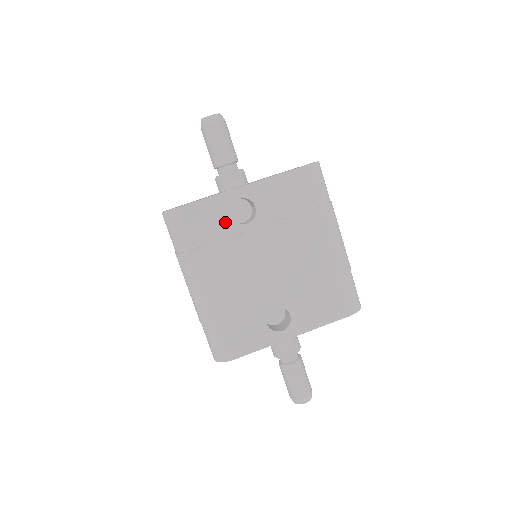
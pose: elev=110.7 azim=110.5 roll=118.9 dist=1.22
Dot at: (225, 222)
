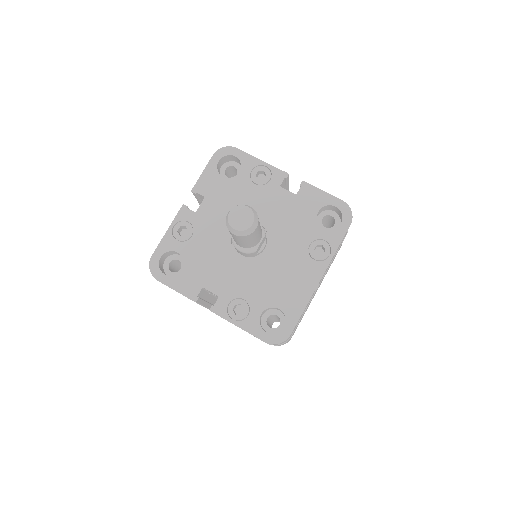
Dot at: occluded
